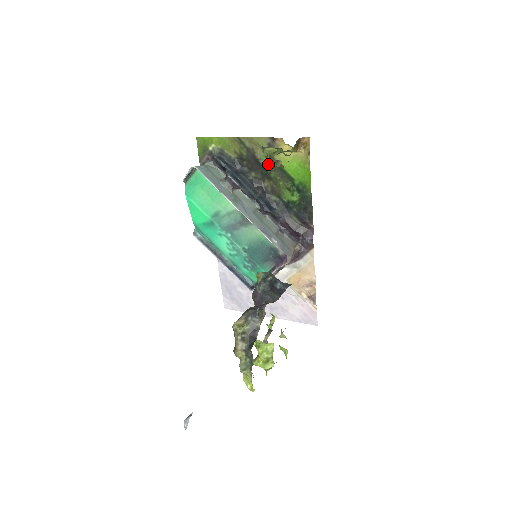
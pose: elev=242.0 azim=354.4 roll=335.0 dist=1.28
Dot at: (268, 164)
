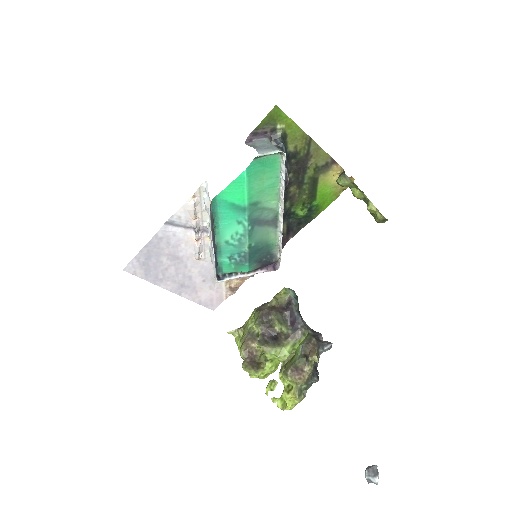
Dot at: (310, 176)
